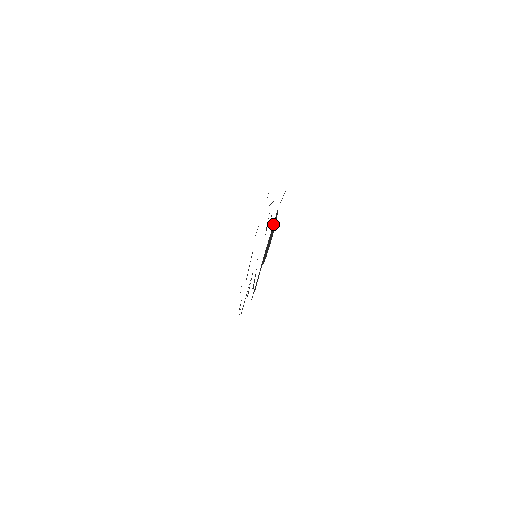
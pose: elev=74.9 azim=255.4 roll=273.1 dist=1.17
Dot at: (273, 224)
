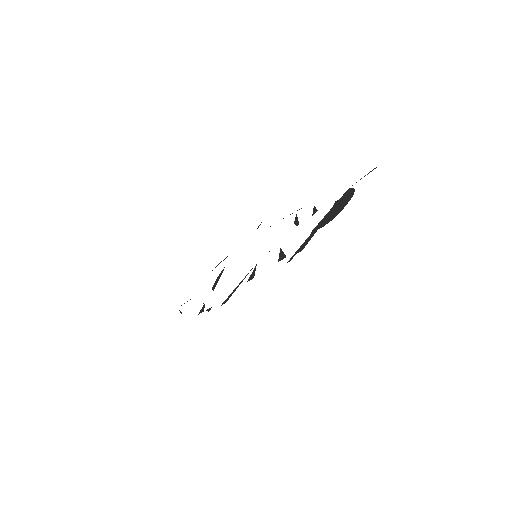
Dot at: (340, 199)
